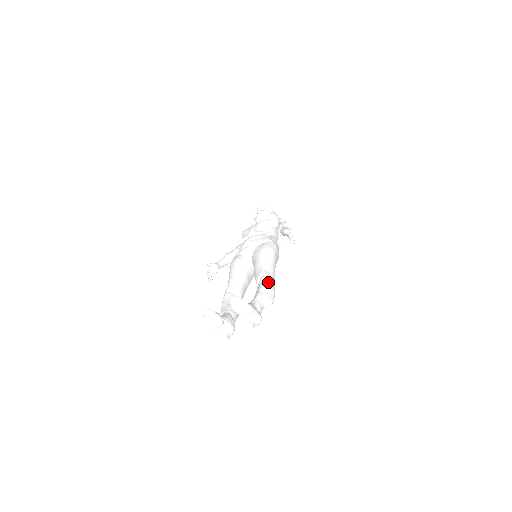
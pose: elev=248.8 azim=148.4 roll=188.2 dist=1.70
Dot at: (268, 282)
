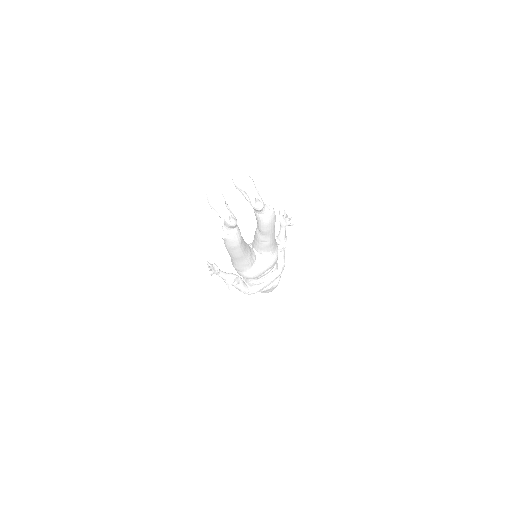
Dot at: occluded
